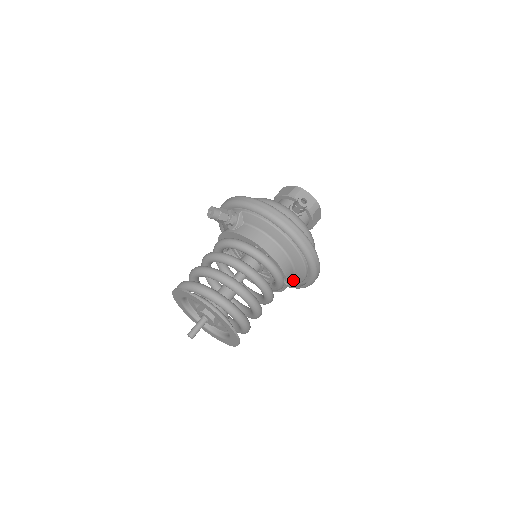
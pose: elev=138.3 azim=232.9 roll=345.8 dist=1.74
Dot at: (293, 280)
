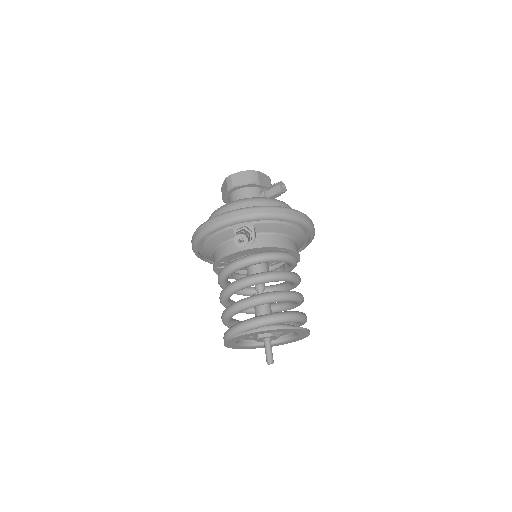
Dot at: occluded
